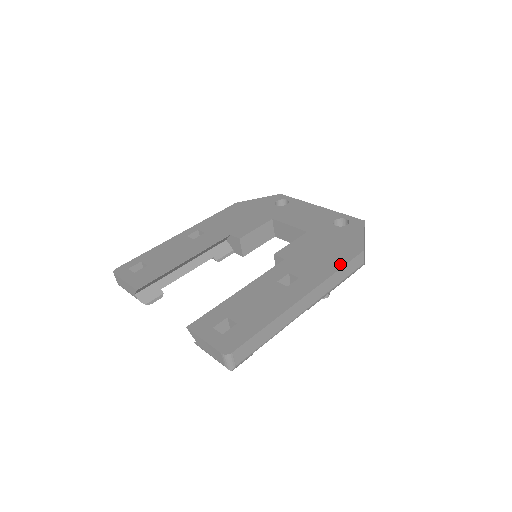
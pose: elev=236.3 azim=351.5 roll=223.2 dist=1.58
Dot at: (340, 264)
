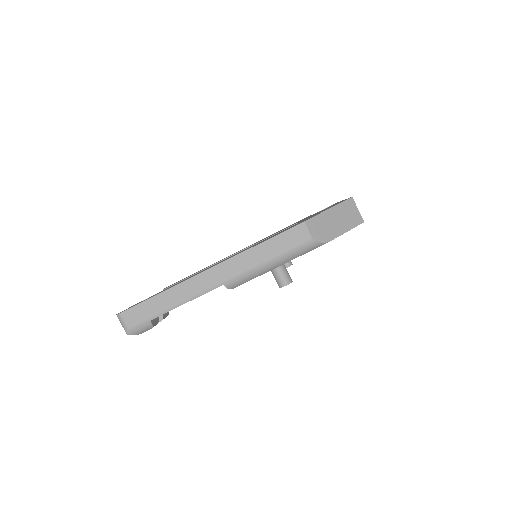
Dot at: occluded
